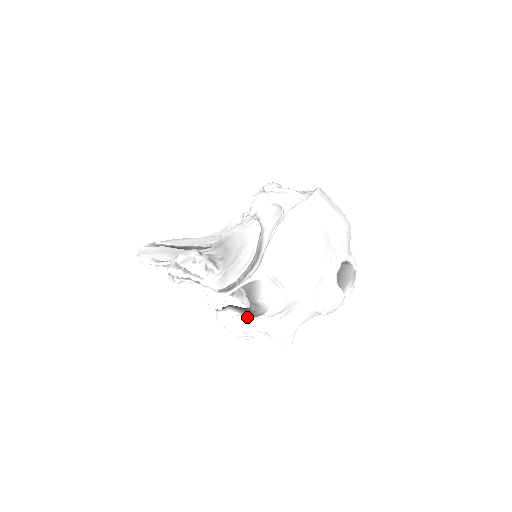
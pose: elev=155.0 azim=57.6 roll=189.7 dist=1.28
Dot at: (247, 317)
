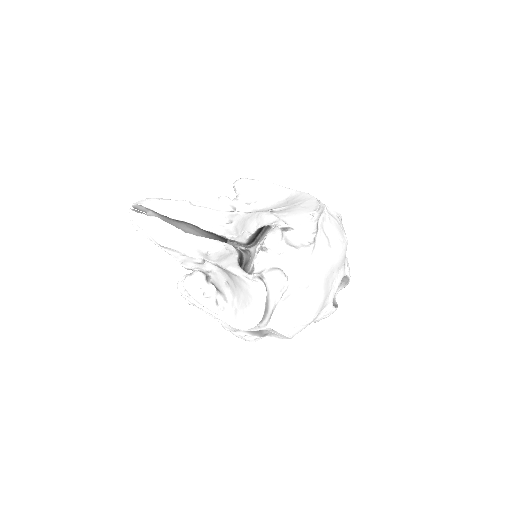
Dot at: (257, 334)
